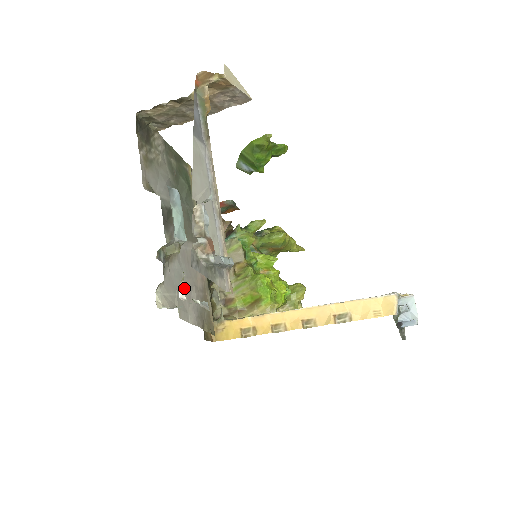
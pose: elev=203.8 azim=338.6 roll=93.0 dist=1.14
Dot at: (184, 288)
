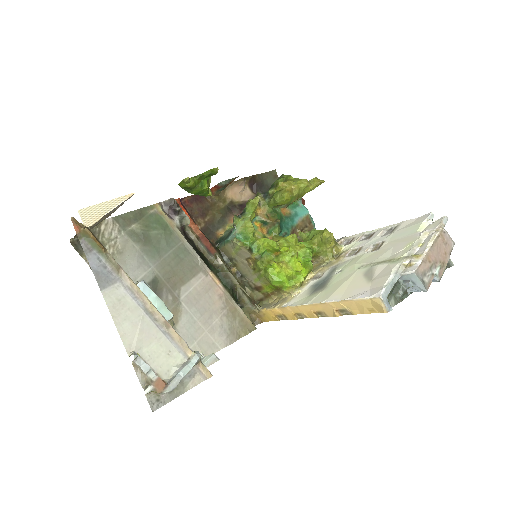
Dot at: (202, 328)
